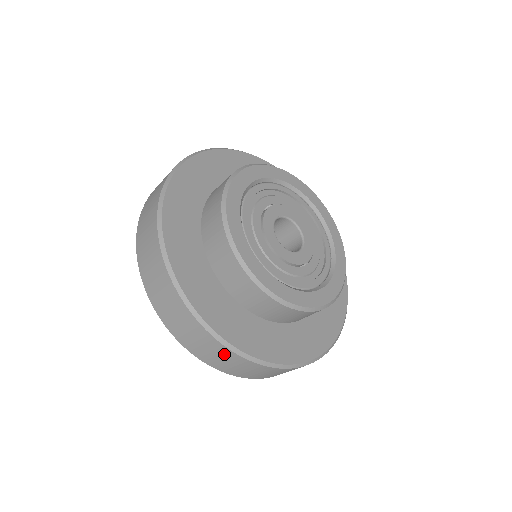
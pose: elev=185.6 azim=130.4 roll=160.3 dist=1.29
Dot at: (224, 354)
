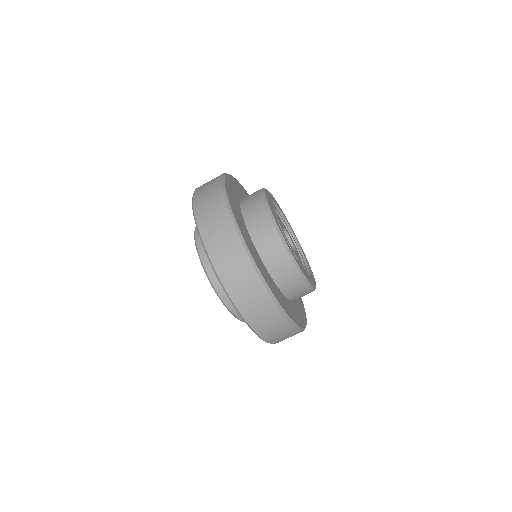
Dot at: (260, 297)
